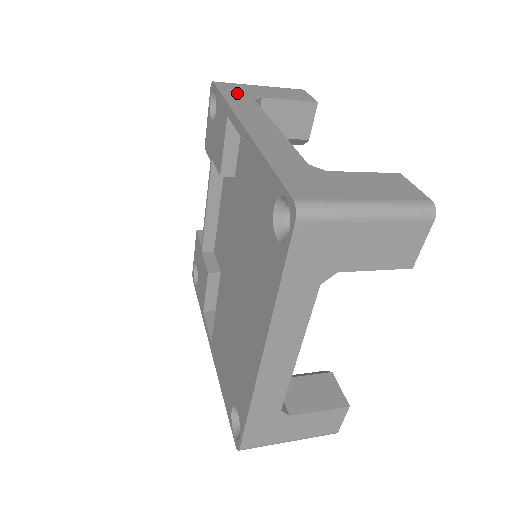
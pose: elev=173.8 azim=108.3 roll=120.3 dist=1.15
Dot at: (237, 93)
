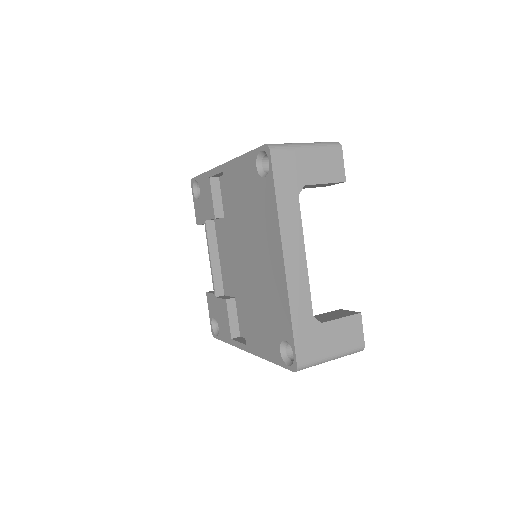
Dot at: occluded
